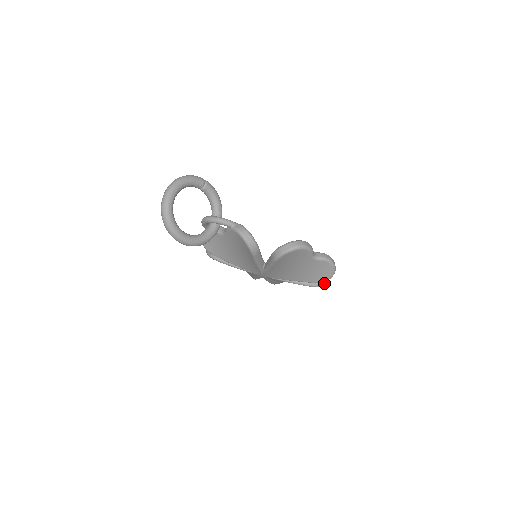
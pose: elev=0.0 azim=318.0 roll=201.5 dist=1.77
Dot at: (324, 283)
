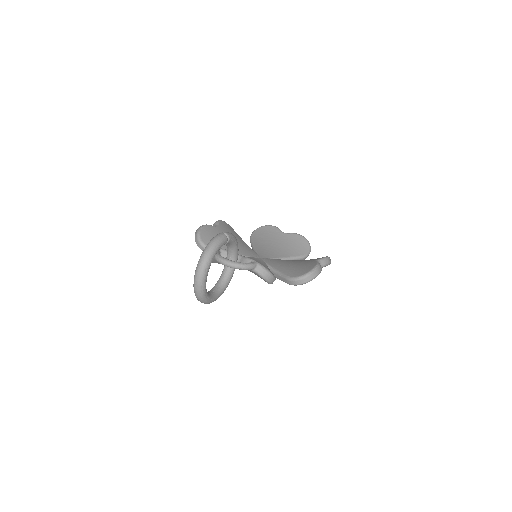
Dot at: (308, 255)
